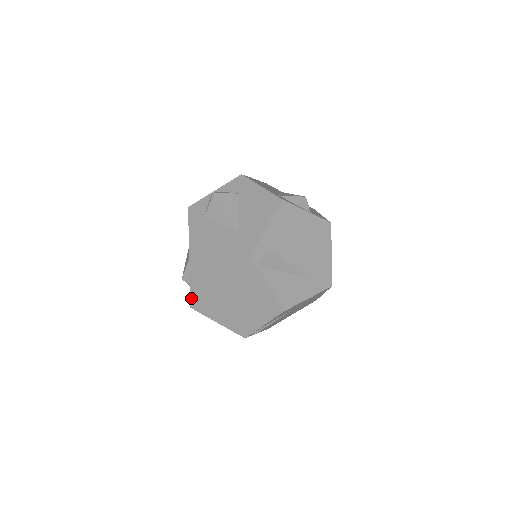
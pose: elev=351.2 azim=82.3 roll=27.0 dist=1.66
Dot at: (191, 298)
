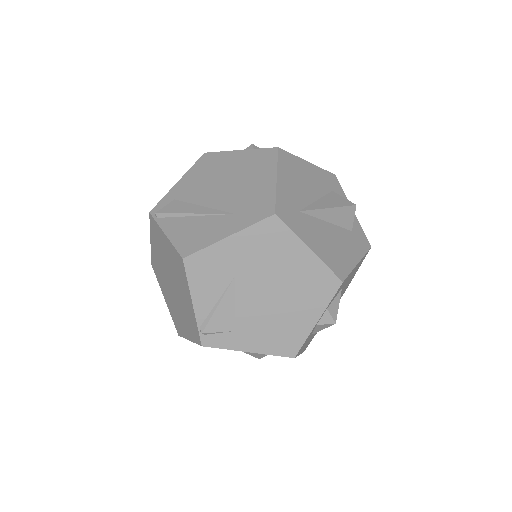
Dot at: (173, 320)
